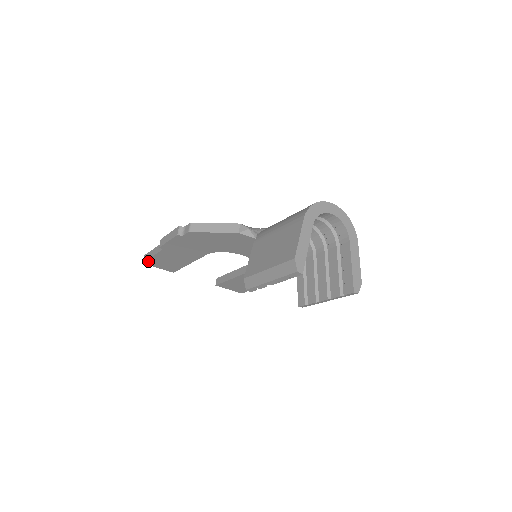
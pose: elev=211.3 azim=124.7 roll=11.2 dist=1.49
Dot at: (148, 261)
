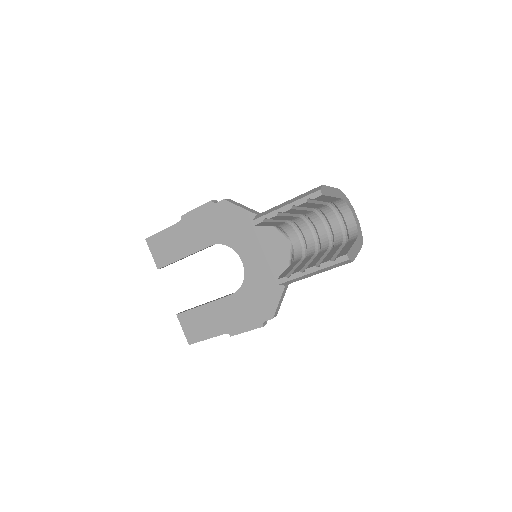
Dot at: (153, 237)
